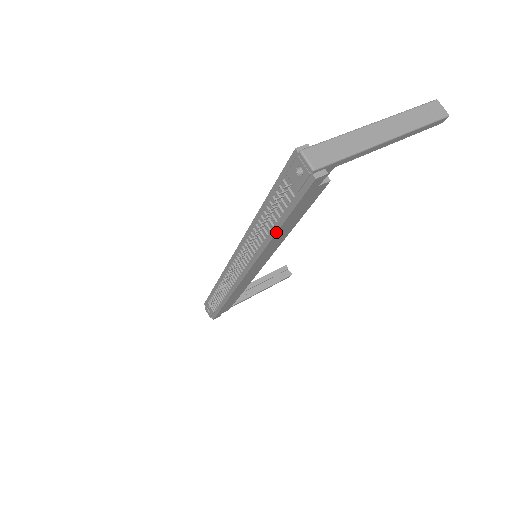
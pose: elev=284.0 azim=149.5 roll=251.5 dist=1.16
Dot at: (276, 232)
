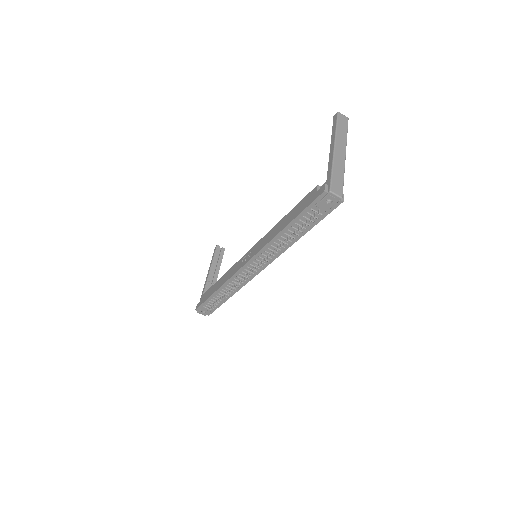
Dot at: occluded
